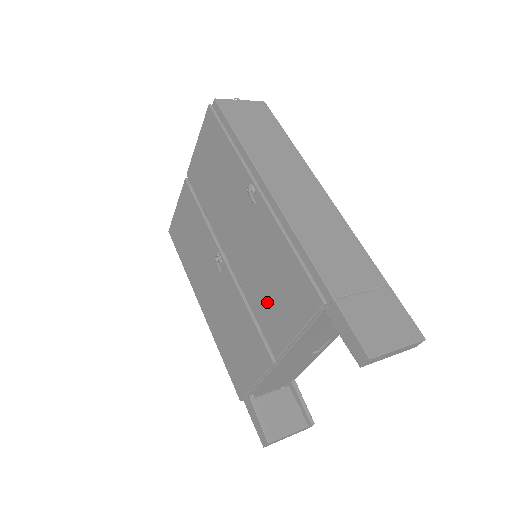
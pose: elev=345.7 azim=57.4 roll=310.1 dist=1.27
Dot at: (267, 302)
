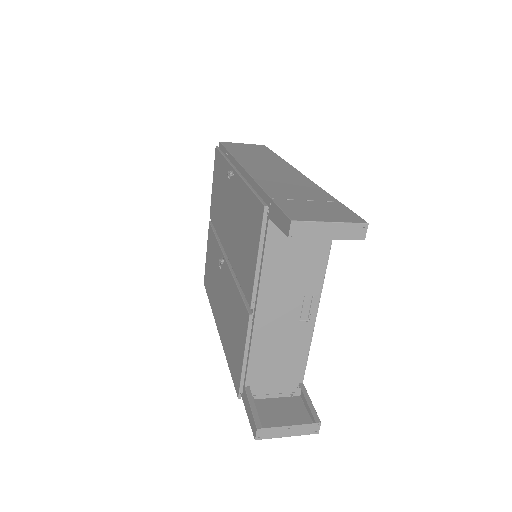
Dot at: (243, 258)
